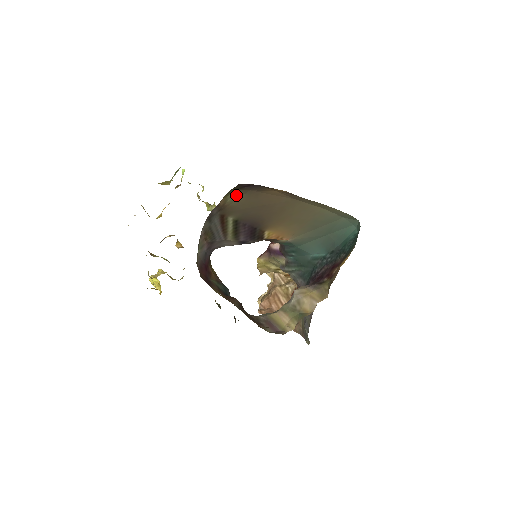
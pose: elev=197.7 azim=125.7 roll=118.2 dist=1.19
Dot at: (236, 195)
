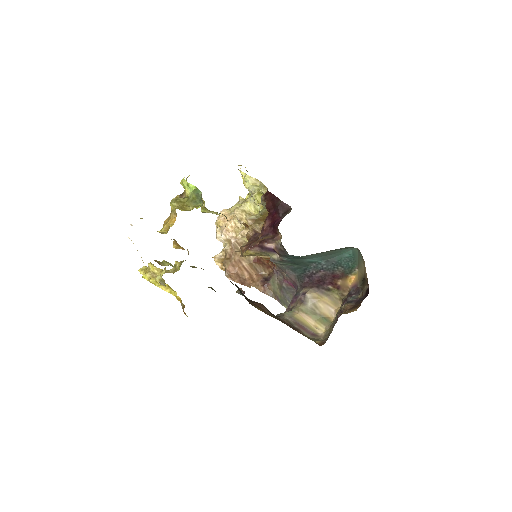
Dot at: occluded
